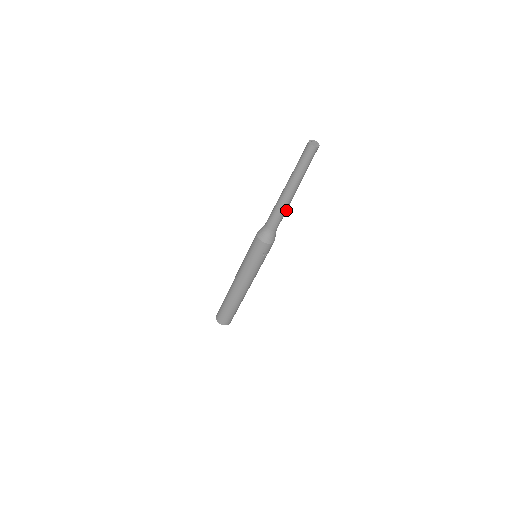
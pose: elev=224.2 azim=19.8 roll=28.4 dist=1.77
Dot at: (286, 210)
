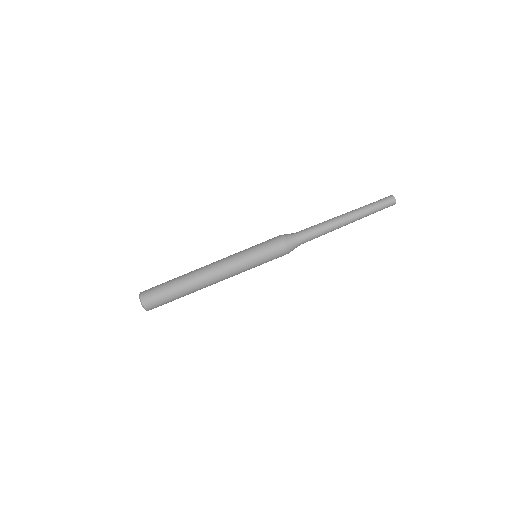
Dot at: (325, 233)
